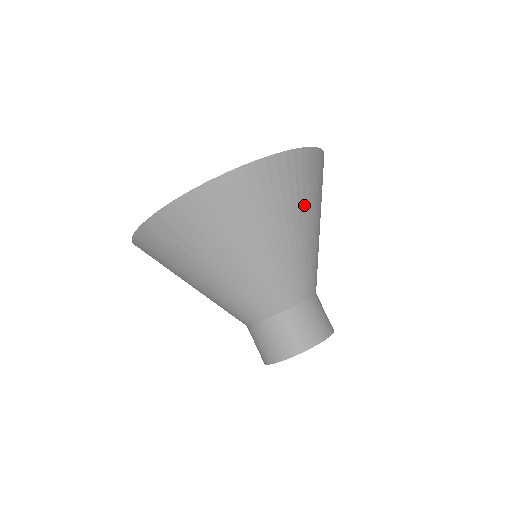
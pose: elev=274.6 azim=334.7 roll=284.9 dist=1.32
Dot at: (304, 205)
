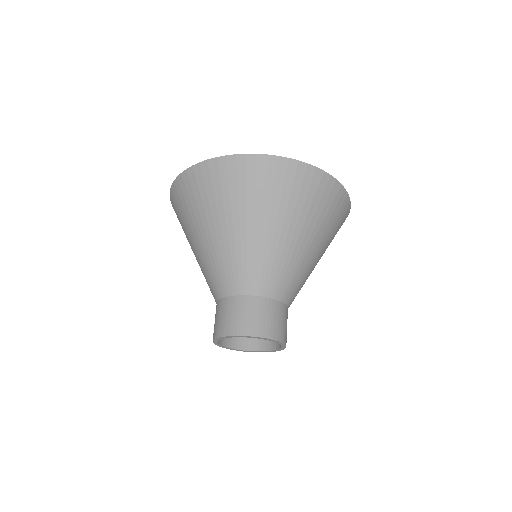
Dot at: (287, 210)
